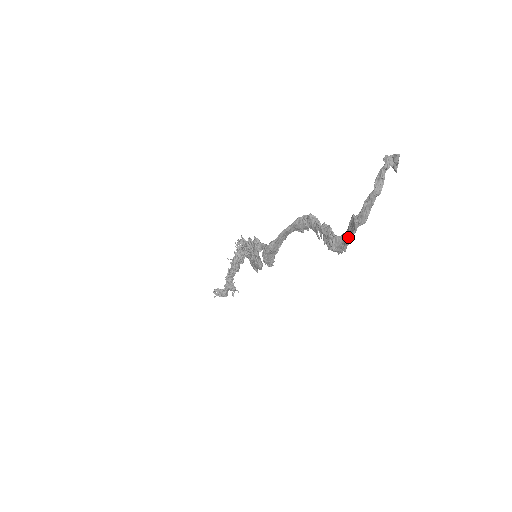
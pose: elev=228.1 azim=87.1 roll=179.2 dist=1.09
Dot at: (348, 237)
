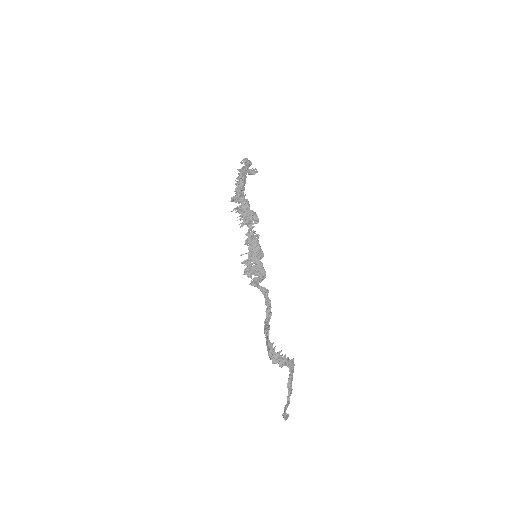
Dot at: (291, 377)
